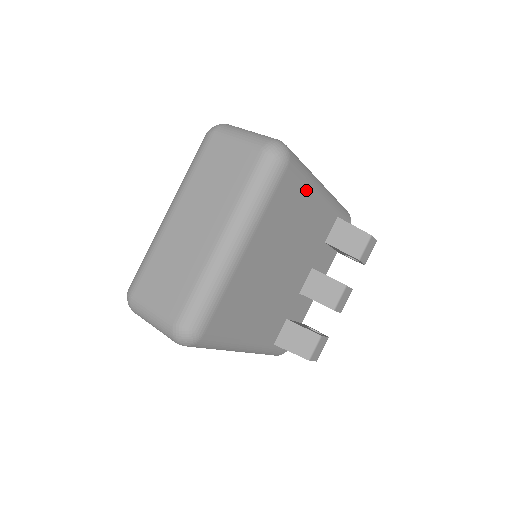
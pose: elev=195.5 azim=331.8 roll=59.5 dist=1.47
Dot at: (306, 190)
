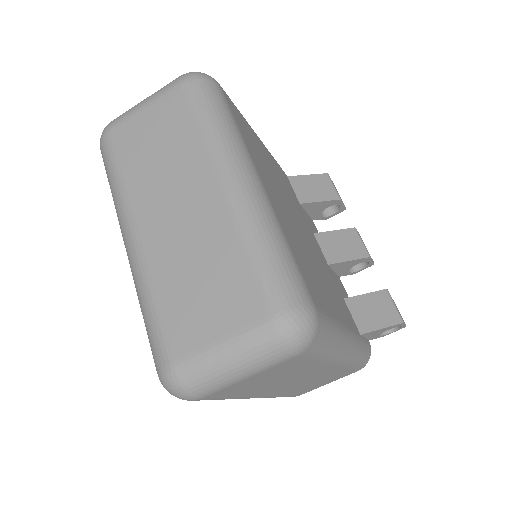
Dot at: (250, 128)
